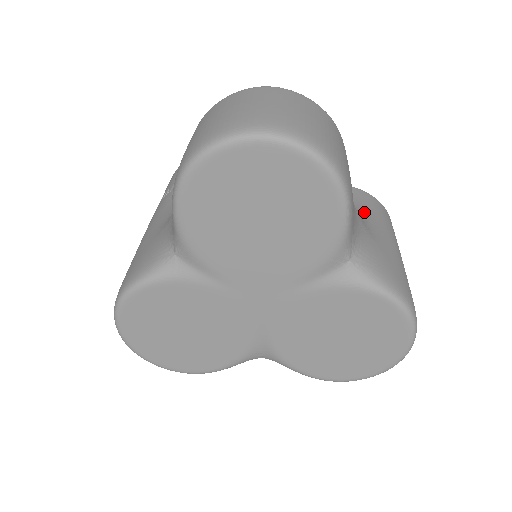
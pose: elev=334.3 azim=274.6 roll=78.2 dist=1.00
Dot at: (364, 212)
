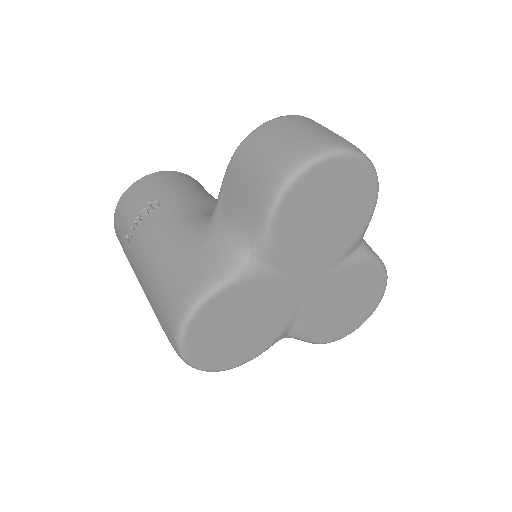
Dot at: occluded
